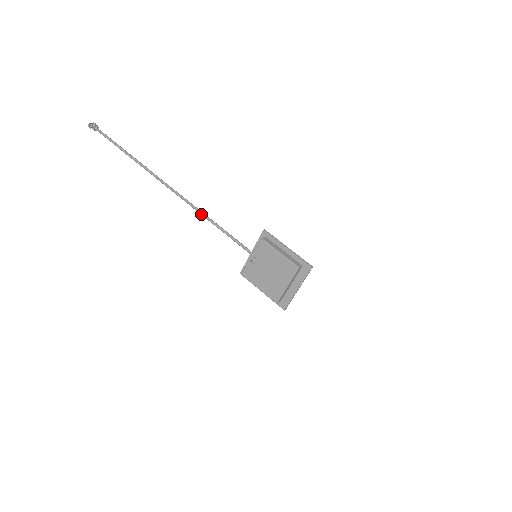
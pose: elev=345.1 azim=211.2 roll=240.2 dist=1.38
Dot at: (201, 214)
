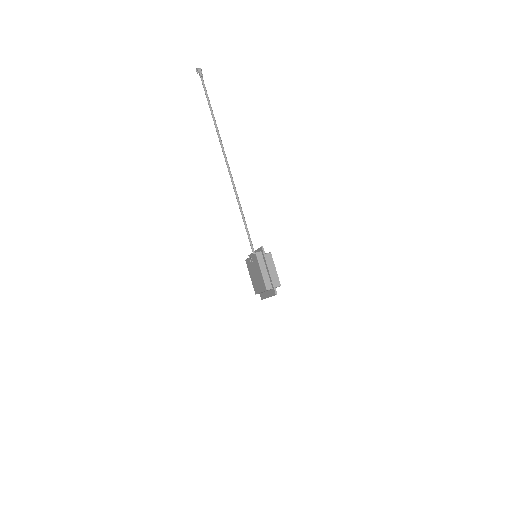
Dot at: (237, 200)
